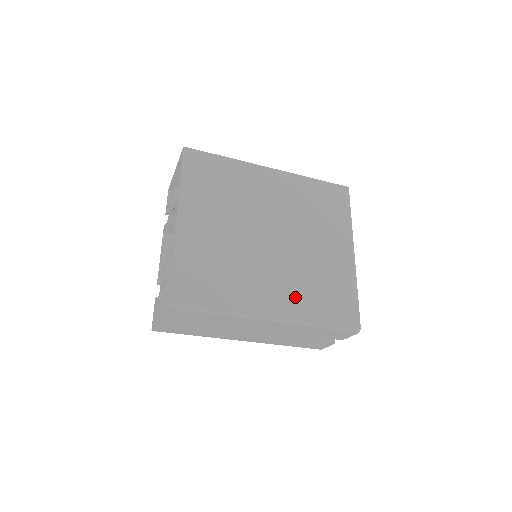
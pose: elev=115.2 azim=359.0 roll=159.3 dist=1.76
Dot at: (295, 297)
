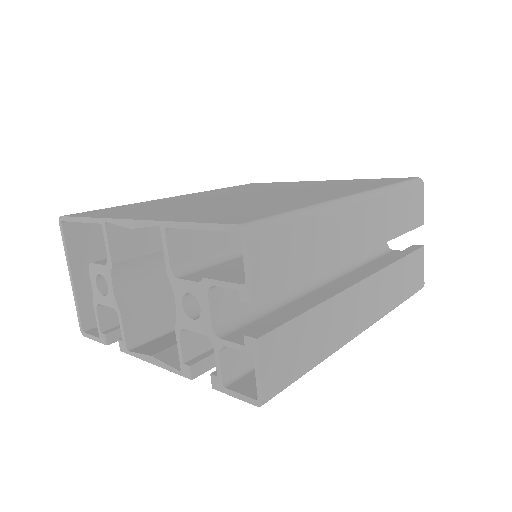
Dot at: (341, 190)
